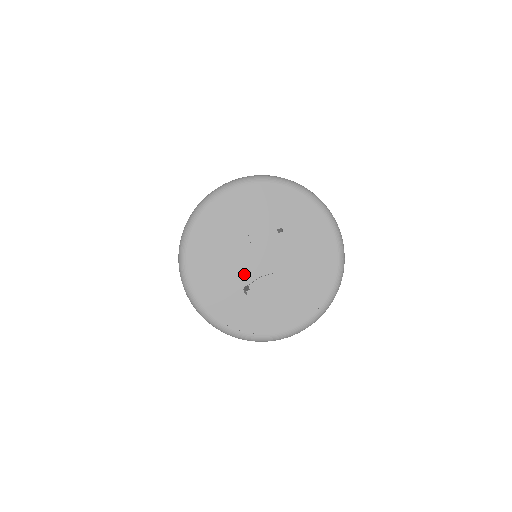
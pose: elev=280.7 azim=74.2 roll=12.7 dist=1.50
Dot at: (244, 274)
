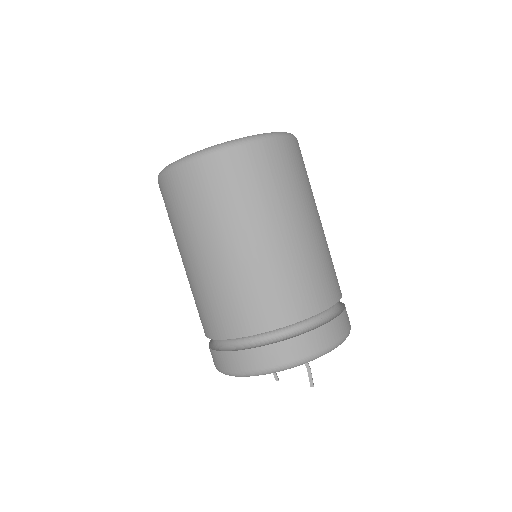
Dot at: occluded
